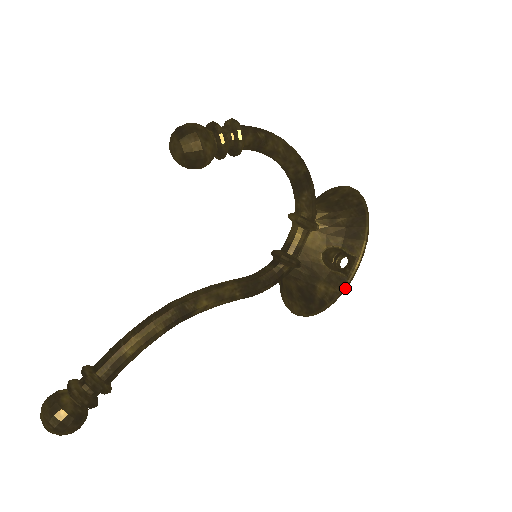
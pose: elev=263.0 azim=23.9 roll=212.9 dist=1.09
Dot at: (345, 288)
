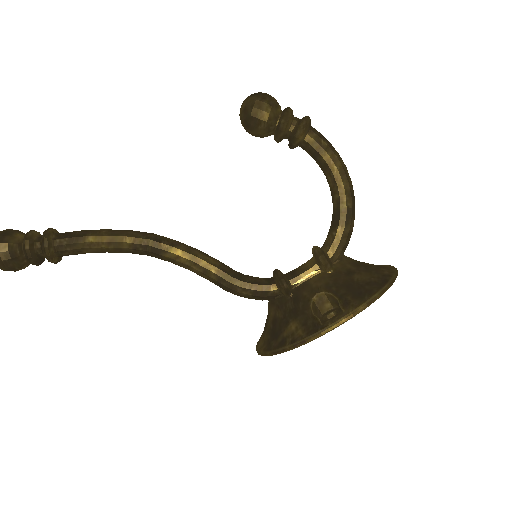
Dot at: (313, 337)
